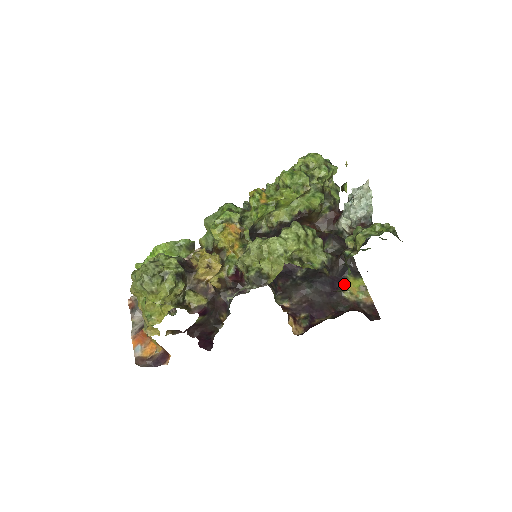
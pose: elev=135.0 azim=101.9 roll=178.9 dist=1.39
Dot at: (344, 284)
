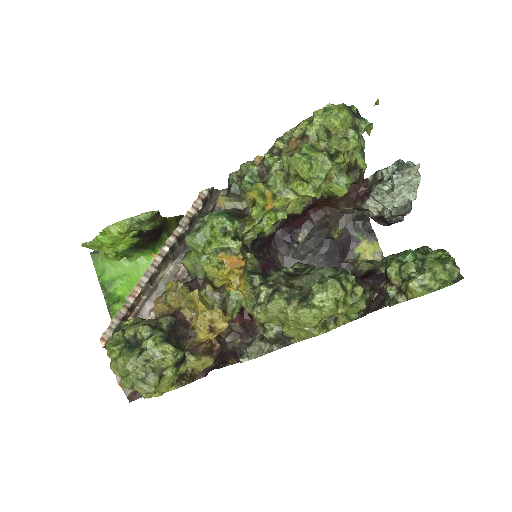
Dot at: (356, 251)
